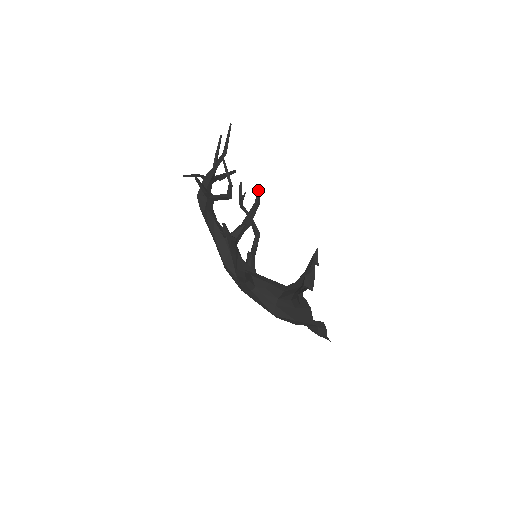
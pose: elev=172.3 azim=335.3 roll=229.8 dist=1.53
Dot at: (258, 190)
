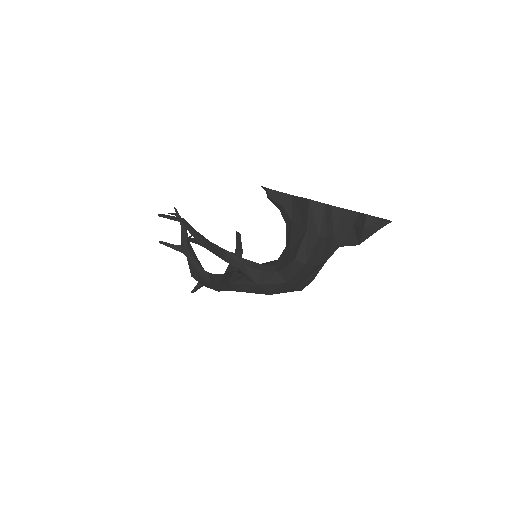
Dot at: (236, 233)
